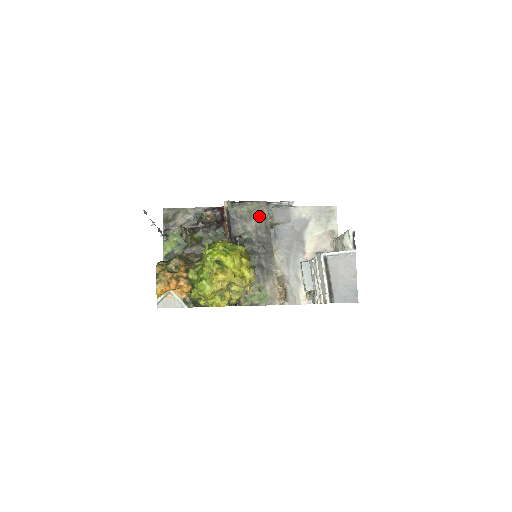
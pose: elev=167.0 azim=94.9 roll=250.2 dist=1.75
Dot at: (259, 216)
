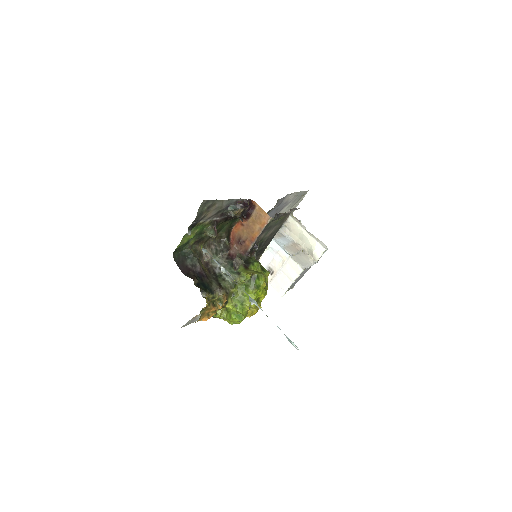
Dot at: (279, 224)
